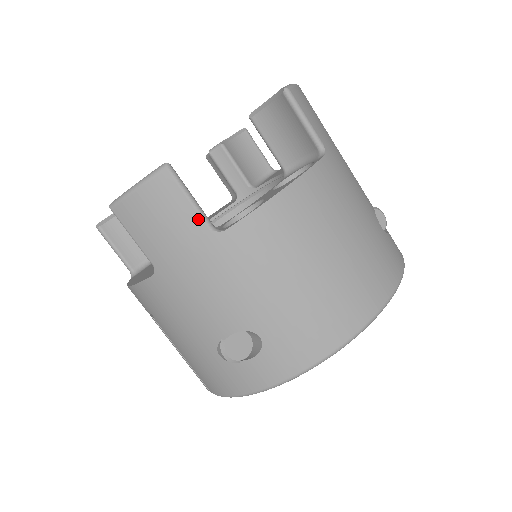
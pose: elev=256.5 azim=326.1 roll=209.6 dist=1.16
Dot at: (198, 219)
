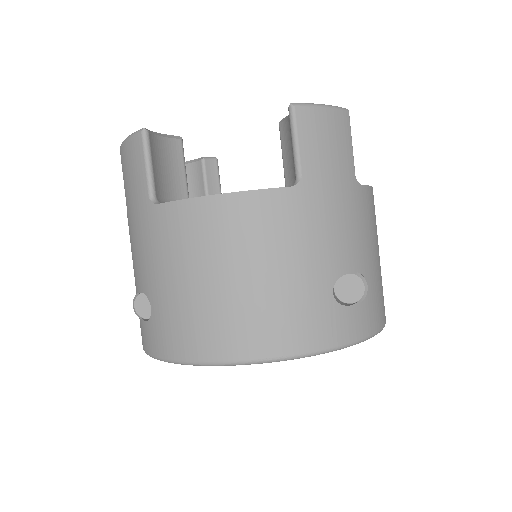
Dot at: (145, 184)
